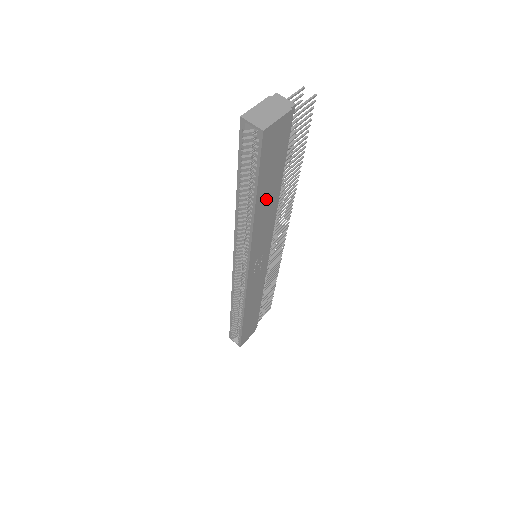
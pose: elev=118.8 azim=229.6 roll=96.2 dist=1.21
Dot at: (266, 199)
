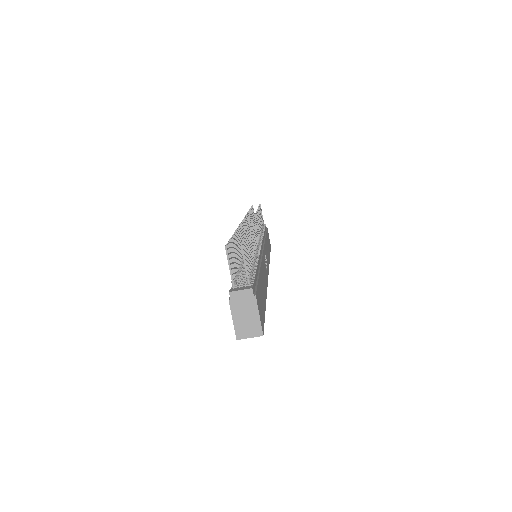
Dot at: (263, 288)
